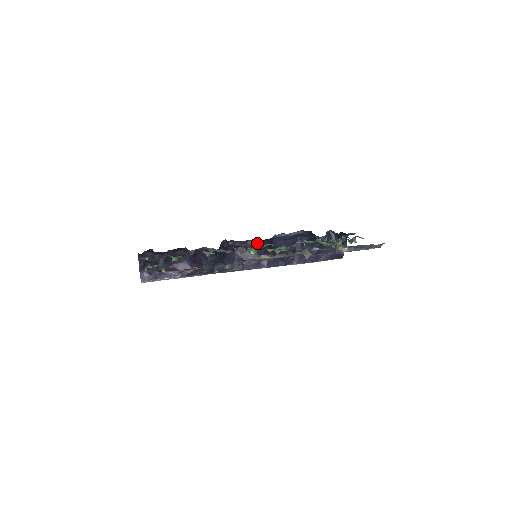
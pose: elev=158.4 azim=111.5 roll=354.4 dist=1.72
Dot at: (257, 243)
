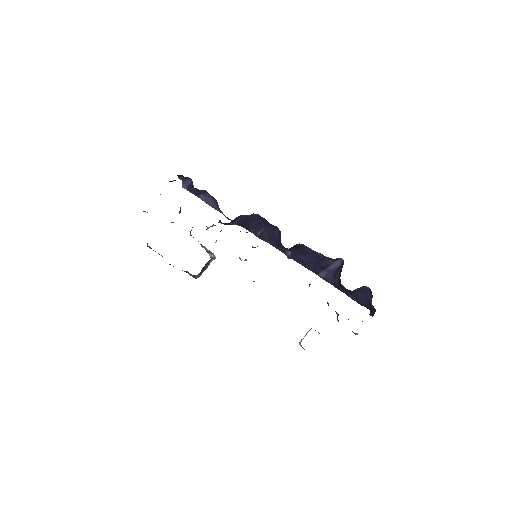
Dot at: occluded
